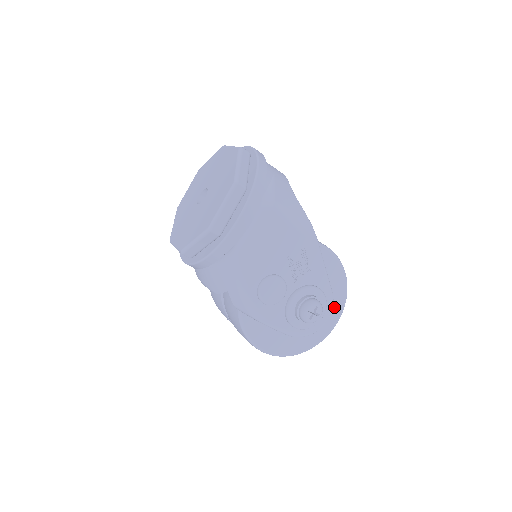
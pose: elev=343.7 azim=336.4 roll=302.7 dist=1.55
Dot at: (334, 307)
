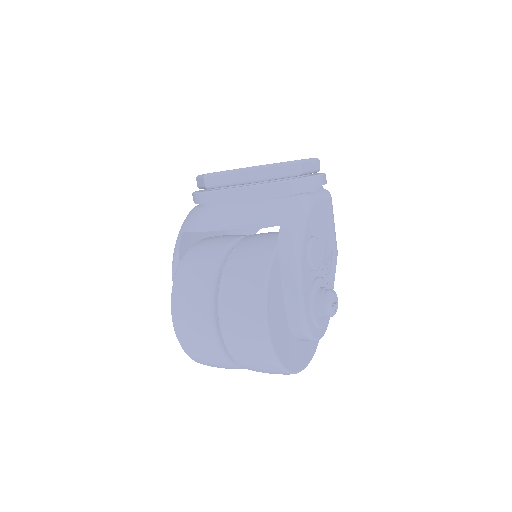
Dot at: (310, 345)
